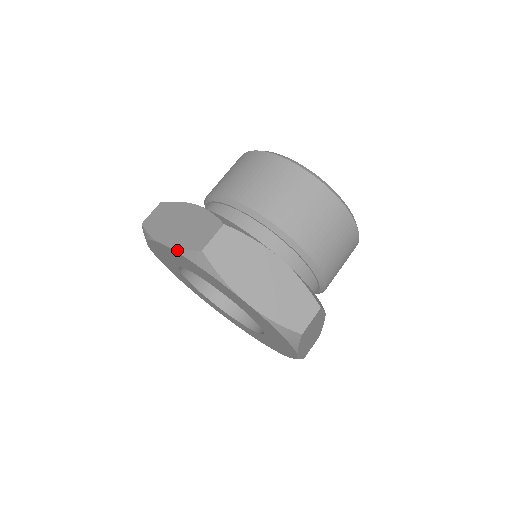
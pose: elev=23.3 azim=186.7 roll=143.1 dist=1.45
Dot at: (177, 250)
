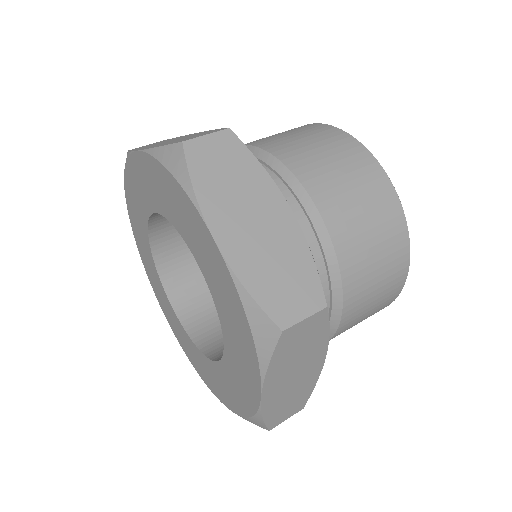
Dot at: (151, 150)
